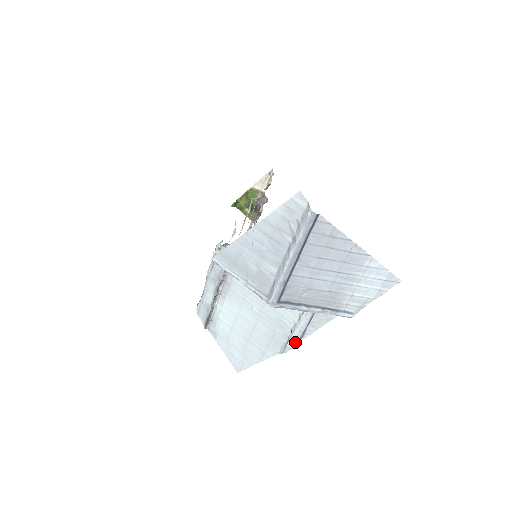
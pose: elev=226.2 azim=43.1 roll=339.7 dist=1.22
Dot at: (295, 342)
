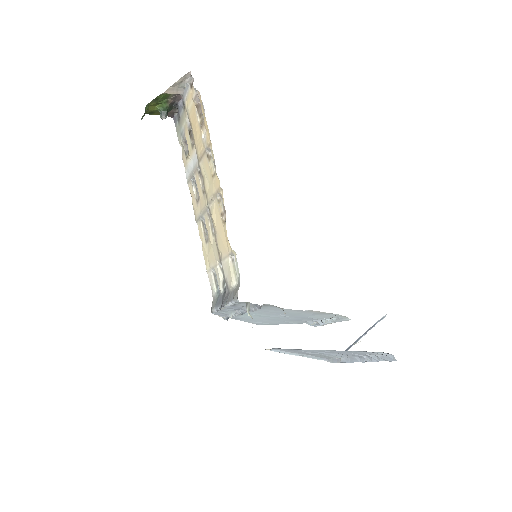
Dot at: (325, 324)
